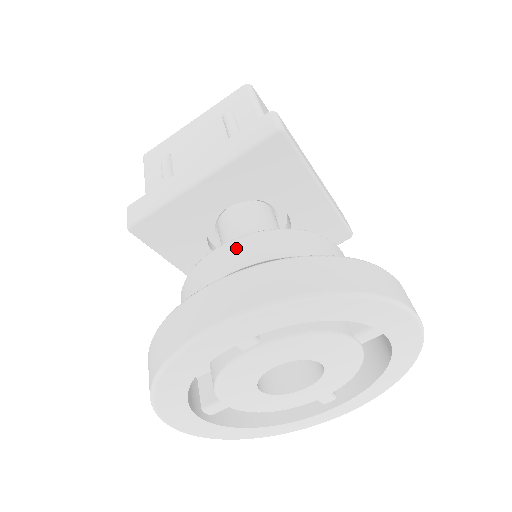
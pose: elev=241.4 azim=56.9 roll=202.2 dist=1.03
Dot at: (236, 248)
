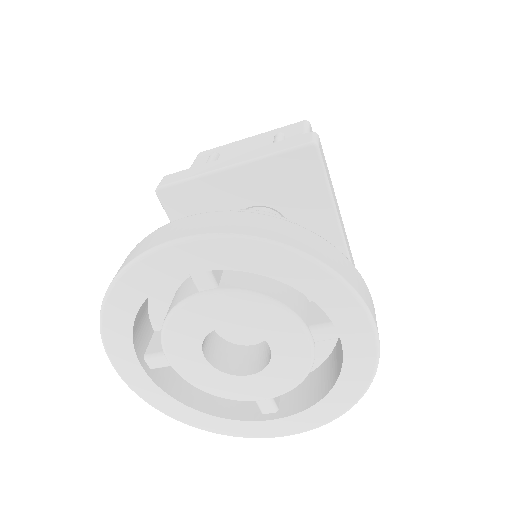
Dot at: occluded
